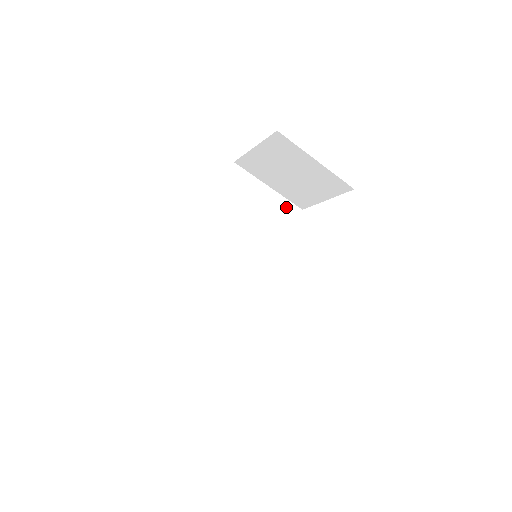
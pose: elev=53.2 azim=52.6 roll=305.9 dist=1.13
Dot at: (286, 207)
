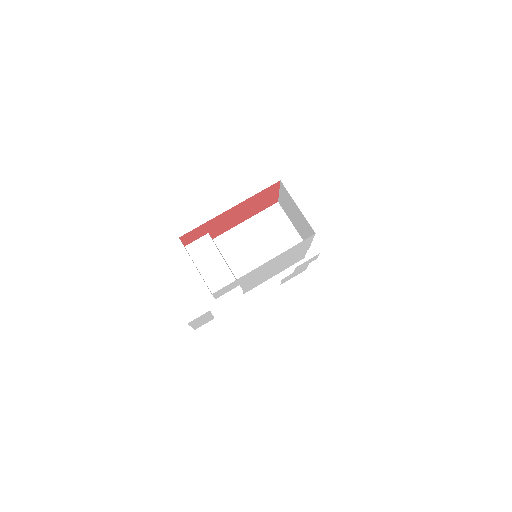
Dot at: (298, 242)
